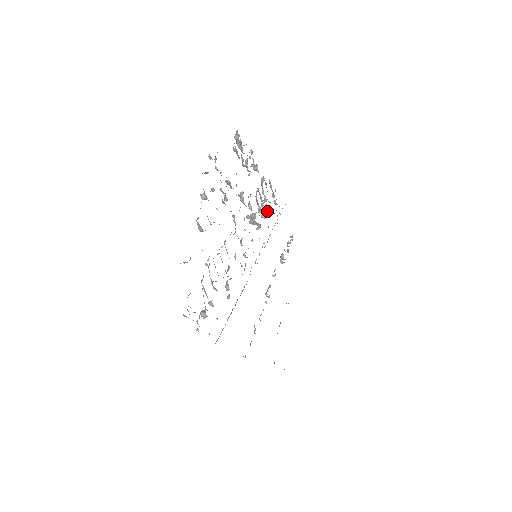
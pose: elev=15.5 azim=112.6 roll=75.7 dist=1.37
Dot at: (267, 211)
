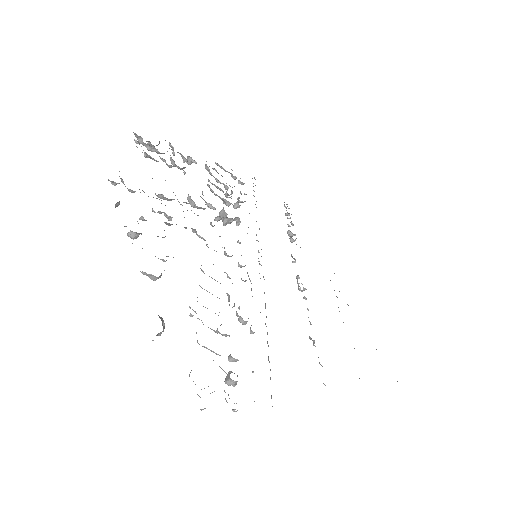
Dot at: (237, 198)
